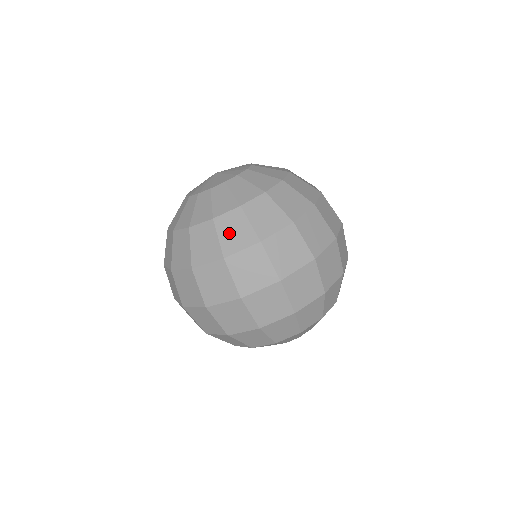
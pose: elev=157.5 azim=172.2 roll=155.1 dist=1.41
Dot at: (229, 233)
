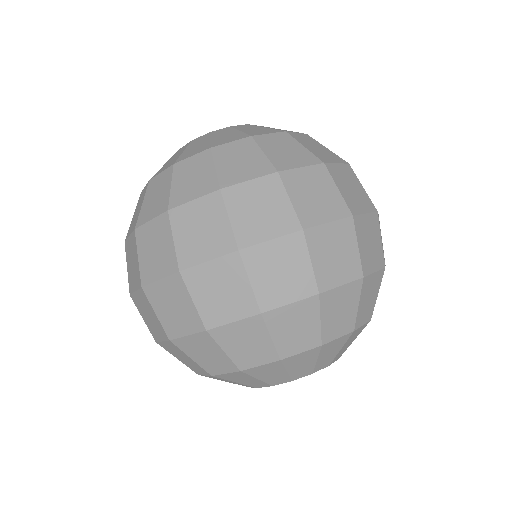
Dot at: (278, 150)
